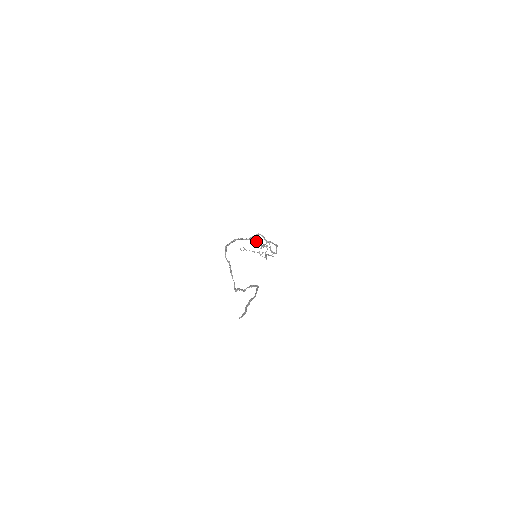
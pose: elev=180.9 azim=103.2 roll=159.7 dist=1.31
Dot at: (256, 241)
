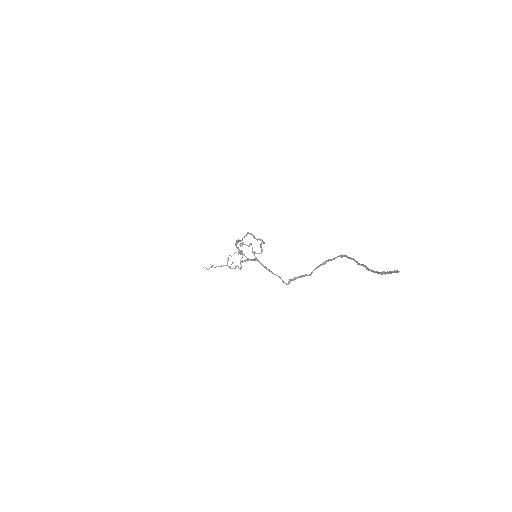
Dot at: (240, 245)
